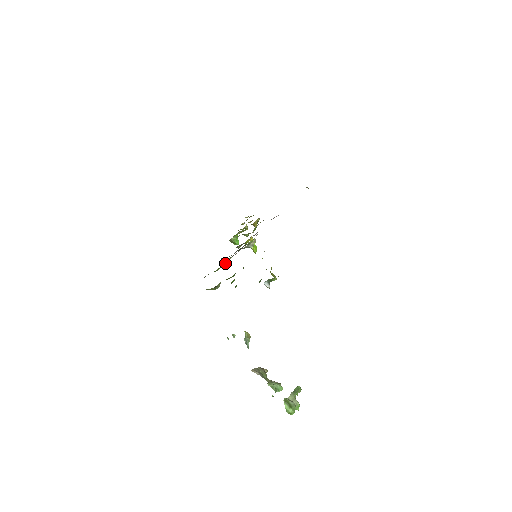
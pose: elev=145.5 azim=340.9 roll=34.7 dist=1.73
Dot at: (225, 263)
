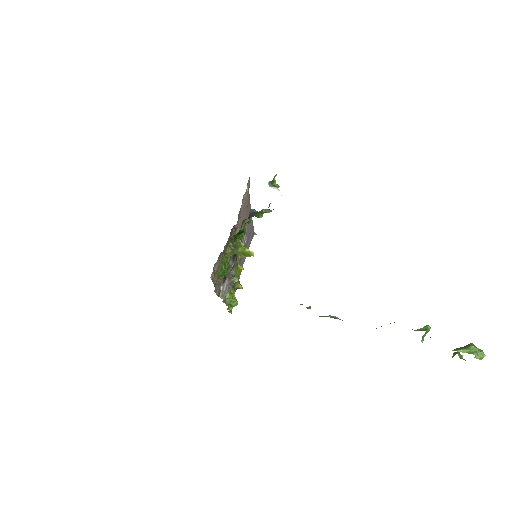
Dot at: (226, 248)
